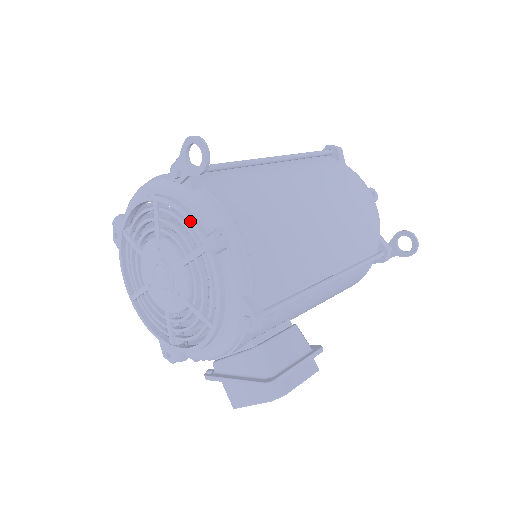
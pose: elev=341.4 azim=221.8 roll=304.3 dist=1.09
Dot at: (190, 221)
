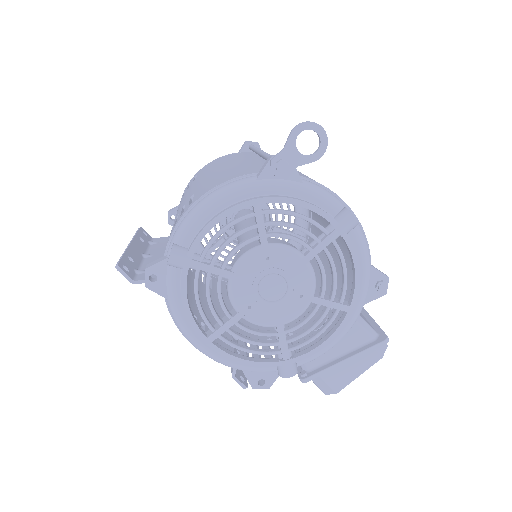
Dot at: (317, 210)
